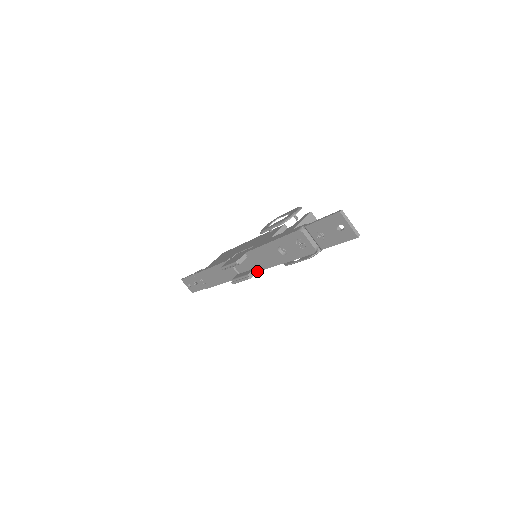
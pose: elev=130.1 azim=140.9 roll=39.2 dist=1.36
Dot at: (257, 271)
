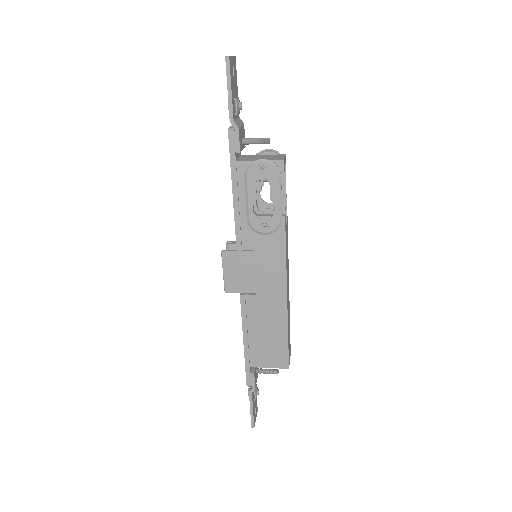
Dot at: (236, 251)
